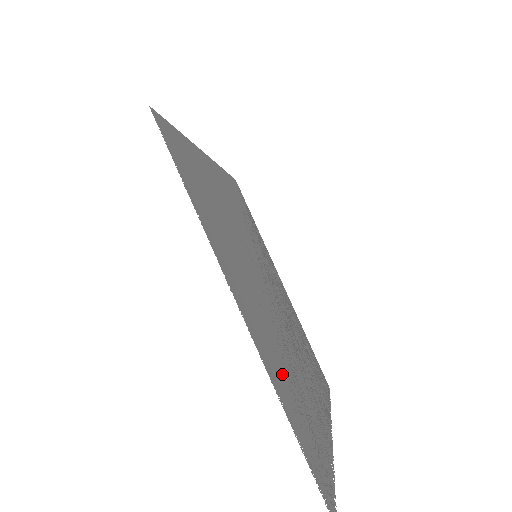
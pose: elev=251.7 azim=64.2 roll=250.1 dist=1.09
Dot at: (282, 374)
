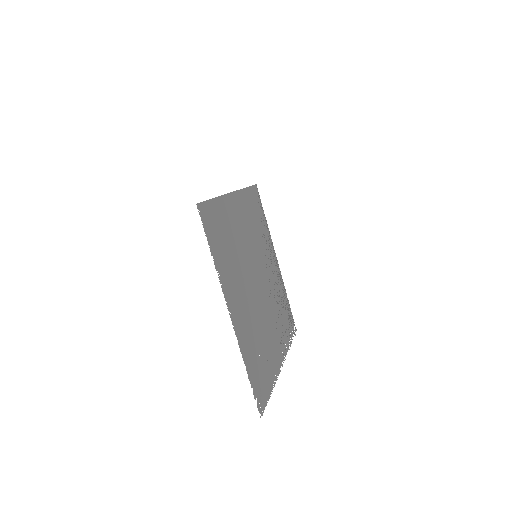
Dot at: (251, 342)
